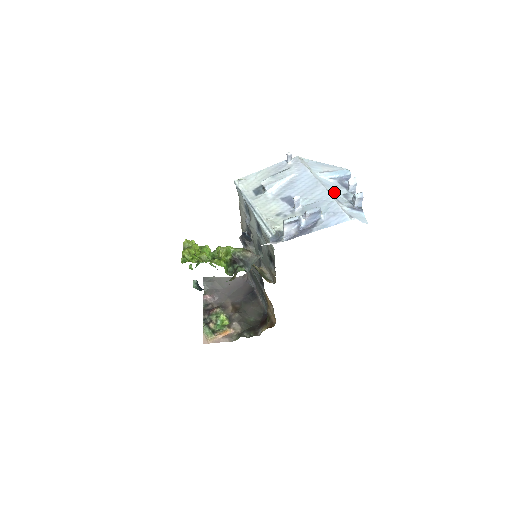
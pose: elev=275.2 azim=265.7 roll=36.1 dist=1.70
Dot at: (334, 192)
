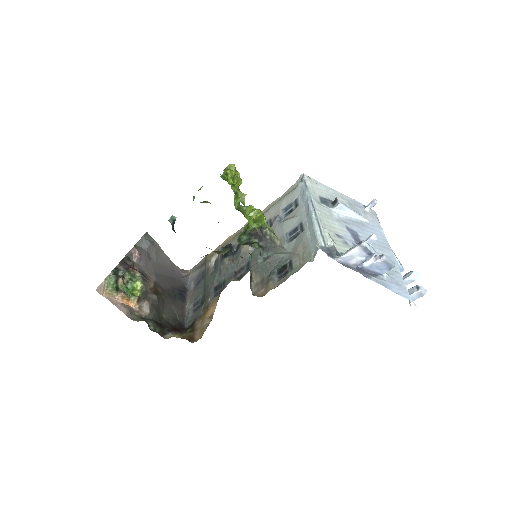
Dot at: occluded
